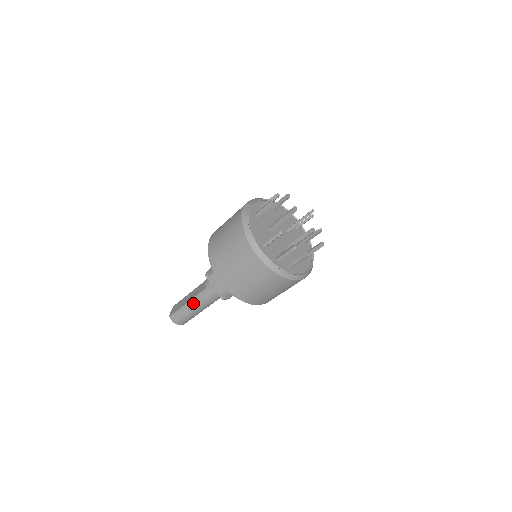
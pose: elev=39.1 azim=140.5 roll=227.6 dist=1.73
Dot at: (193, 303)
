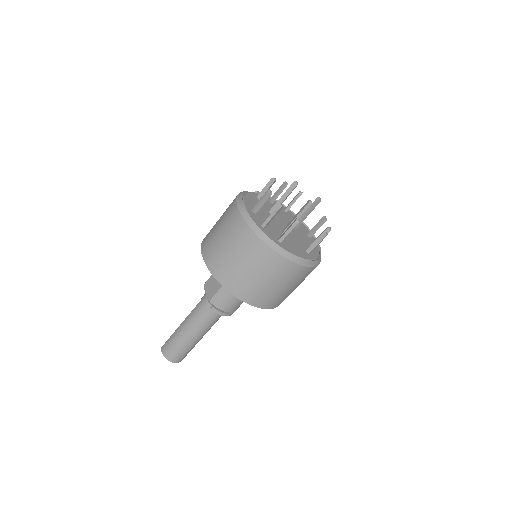
Dot at: (185, 322)
